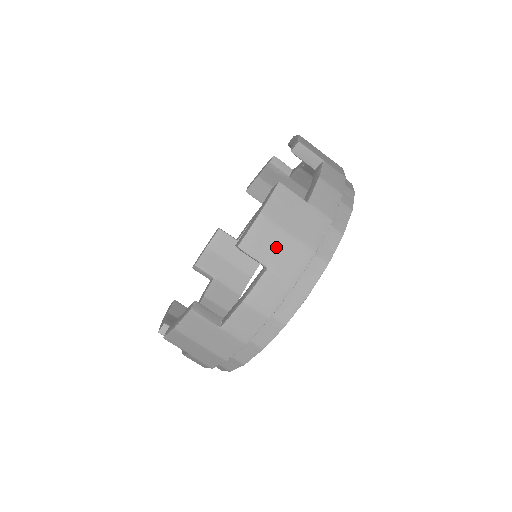
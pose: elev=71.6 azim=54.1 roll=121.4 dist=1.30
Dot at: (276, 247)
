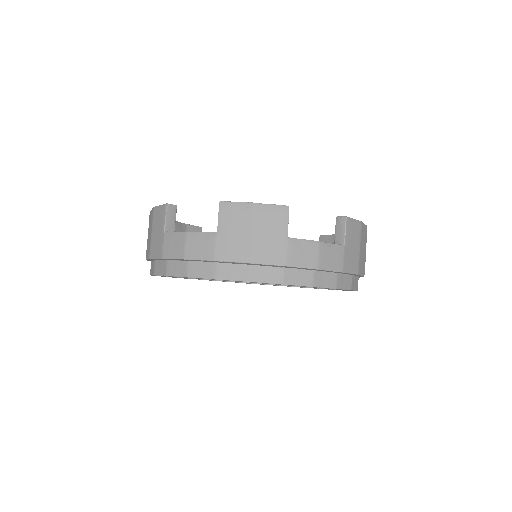
Dot at: (353, 244)
